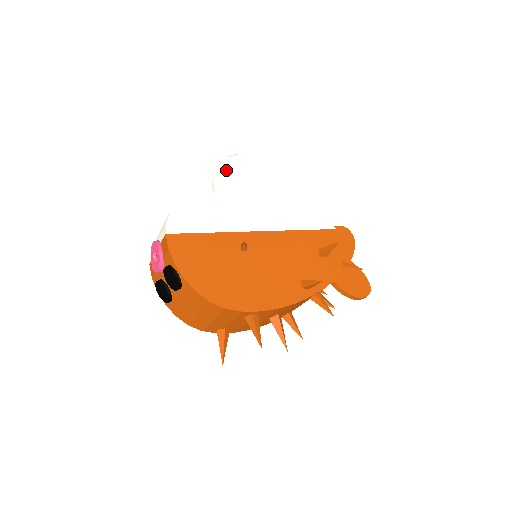
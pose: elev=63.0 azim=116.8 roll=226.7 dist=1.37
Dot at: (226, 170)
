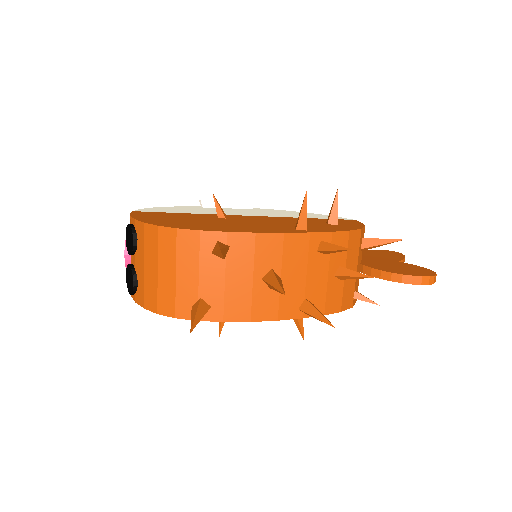
Dot at: (213, 189)
